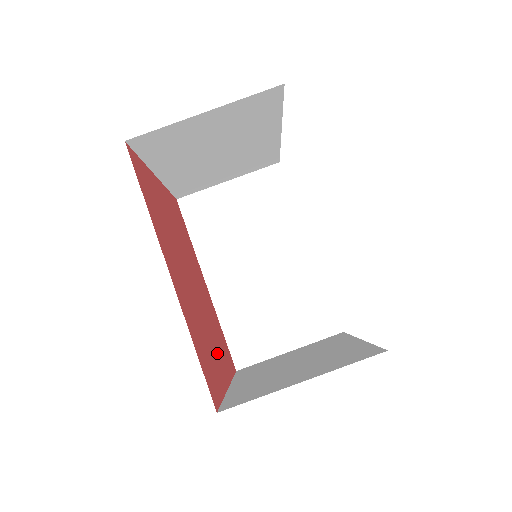
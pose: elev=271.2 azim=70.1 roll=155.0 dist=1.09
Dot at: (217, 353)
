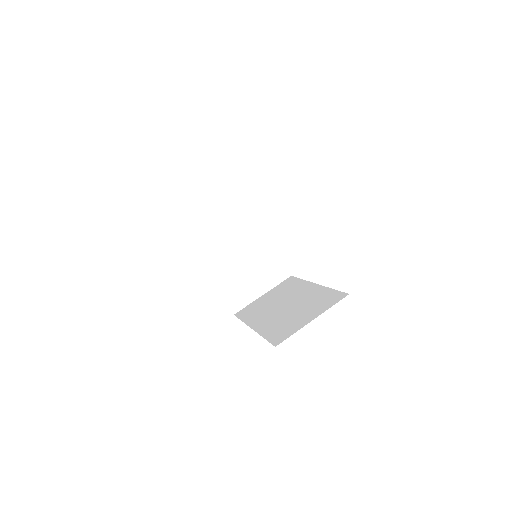
Dot at: occluded
